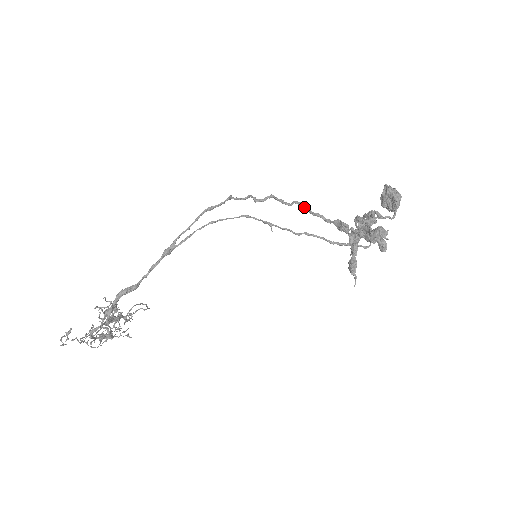
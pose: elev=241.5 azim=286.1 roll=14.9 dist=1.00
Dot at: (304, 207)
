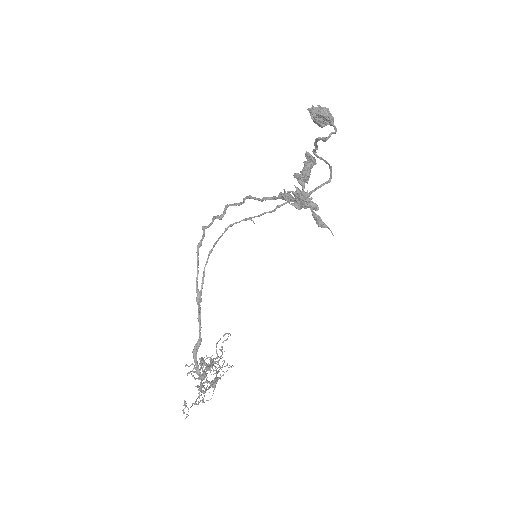
Dot at: occluded
